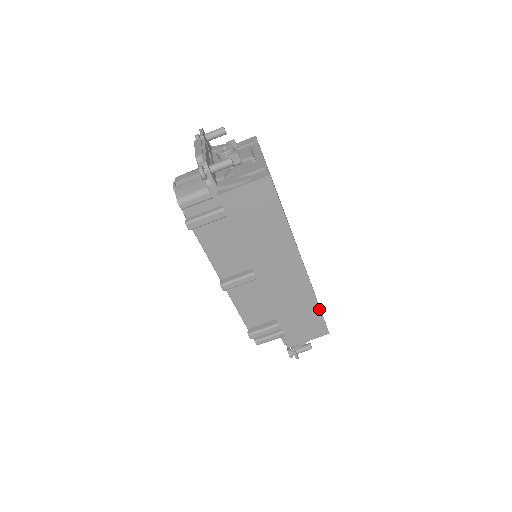
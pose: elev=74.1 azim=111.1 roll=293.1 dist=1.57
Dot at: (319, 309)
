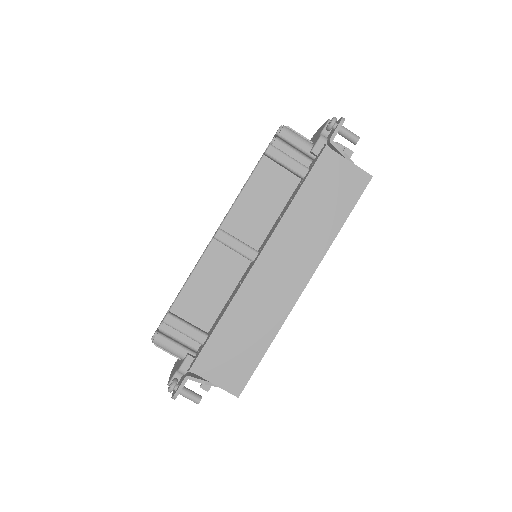
Dot at: (264, 352)
